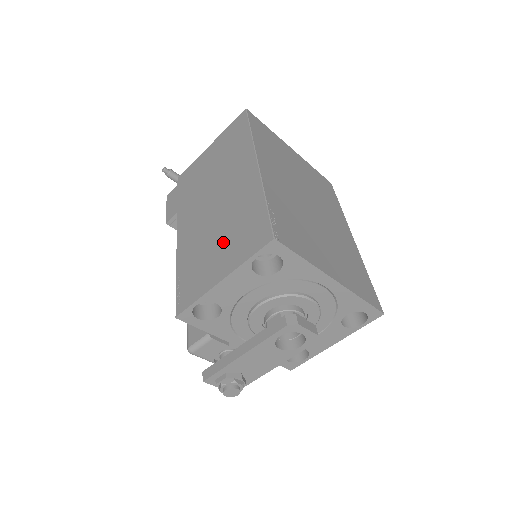
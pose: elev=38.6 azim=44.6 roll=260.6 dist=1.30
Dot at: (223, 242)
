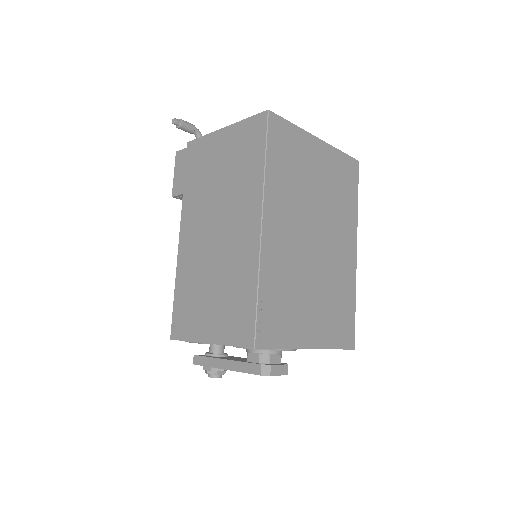
Dot at: (215, 299)
